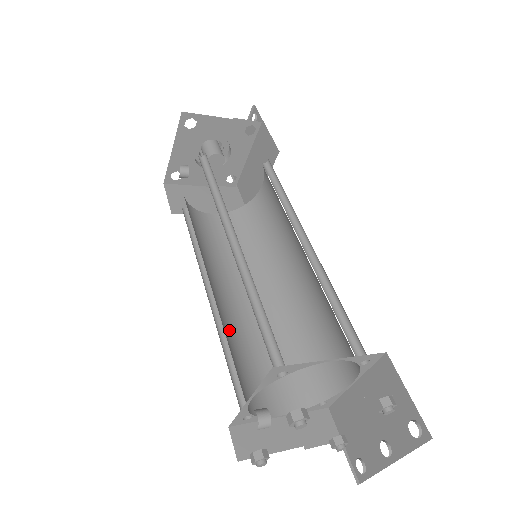
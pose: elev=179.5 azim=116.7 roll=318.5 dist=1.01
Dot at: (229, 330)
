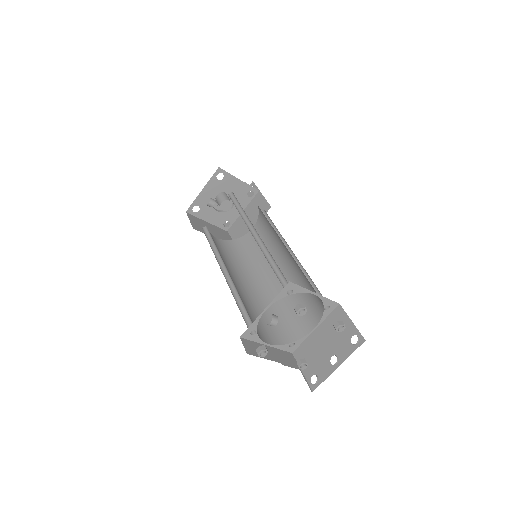
Dot at: (237, 292)
